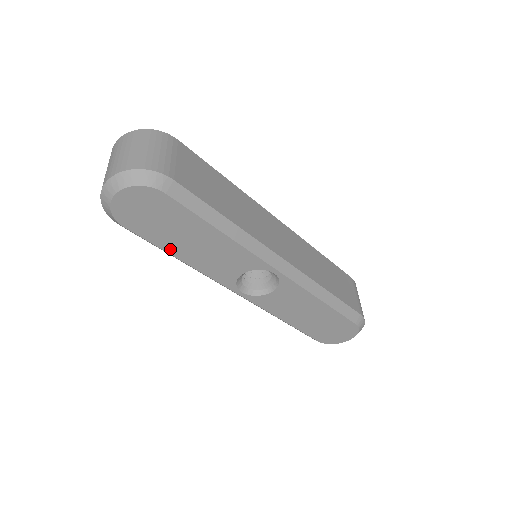
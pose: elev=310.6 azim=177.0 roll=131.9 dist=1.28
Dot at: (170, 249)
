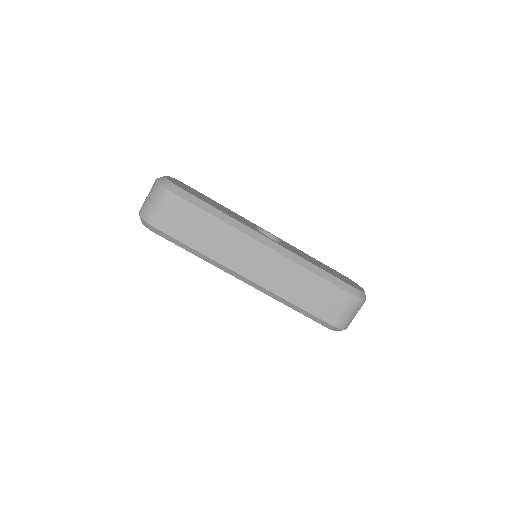
Dot at: occluded
